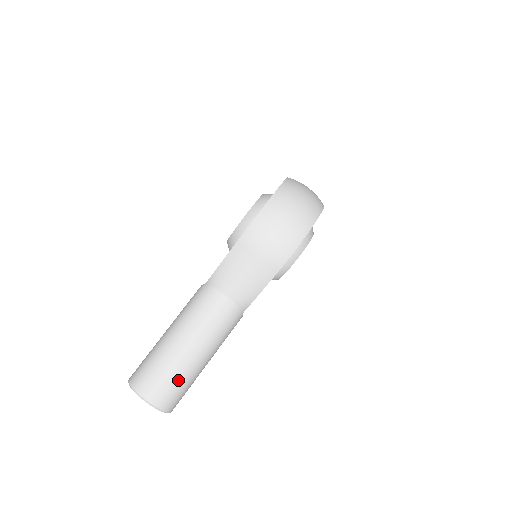
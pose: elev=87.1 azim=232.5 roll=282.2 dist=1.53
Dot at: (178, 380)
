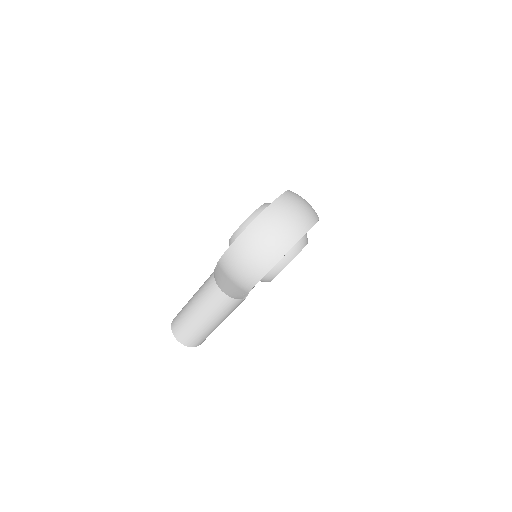
Dot at: (195, 334)
